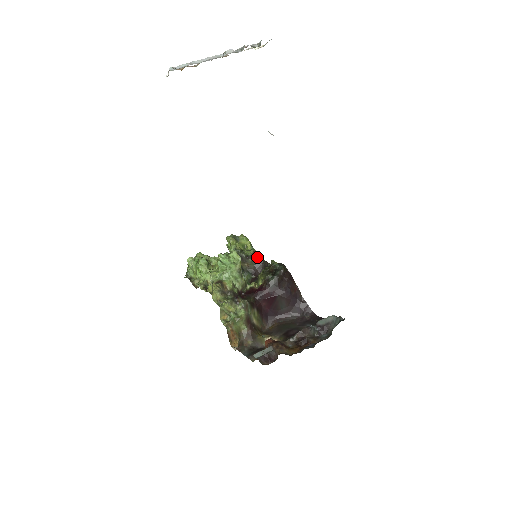
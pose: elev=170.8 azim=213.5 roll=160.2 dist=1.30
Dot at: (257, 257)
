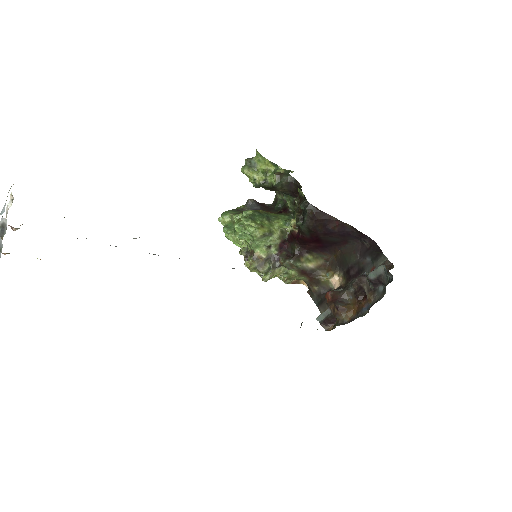
Dot at: (284, 181)
